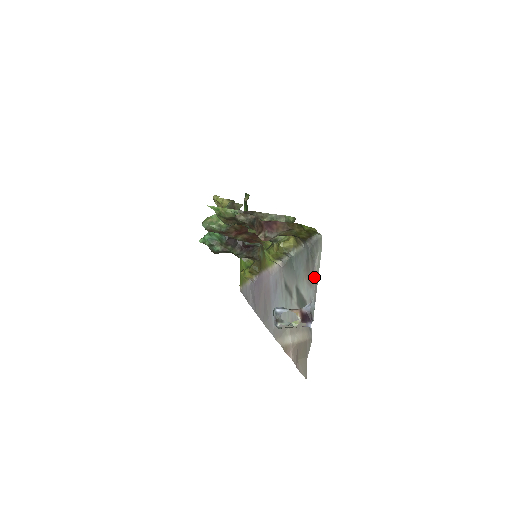
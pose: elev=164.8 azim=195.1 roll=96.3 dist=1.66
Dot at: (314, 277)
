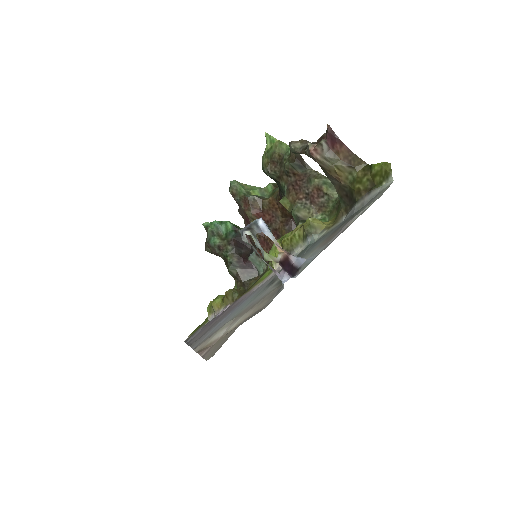
Dot at: (340, 230)
